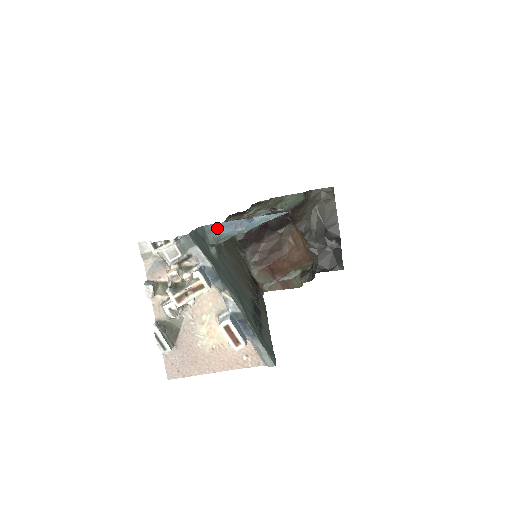
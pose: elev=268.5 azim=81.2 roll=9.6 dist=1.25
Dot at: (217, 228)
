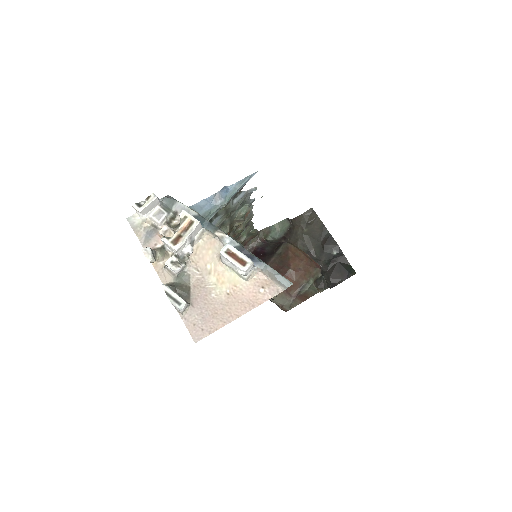
Dot at: (199, 207)
